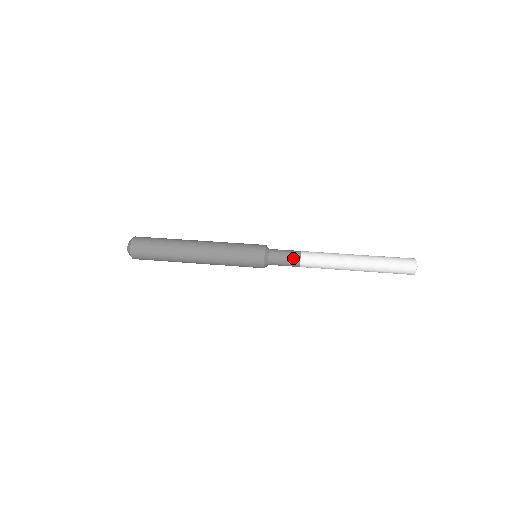
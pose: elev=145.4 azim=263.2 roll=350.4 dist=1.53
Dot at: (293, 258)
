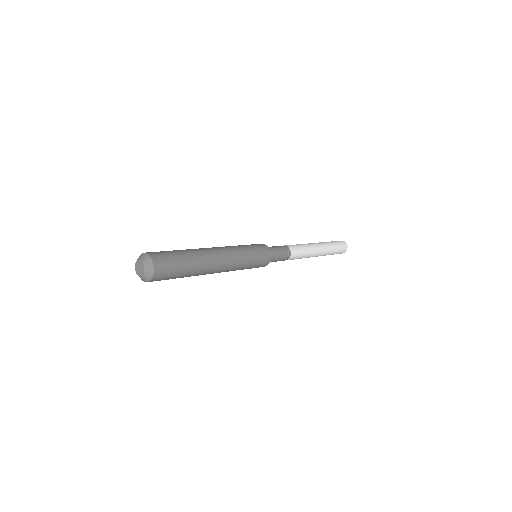
Dot at: (286, 250)
